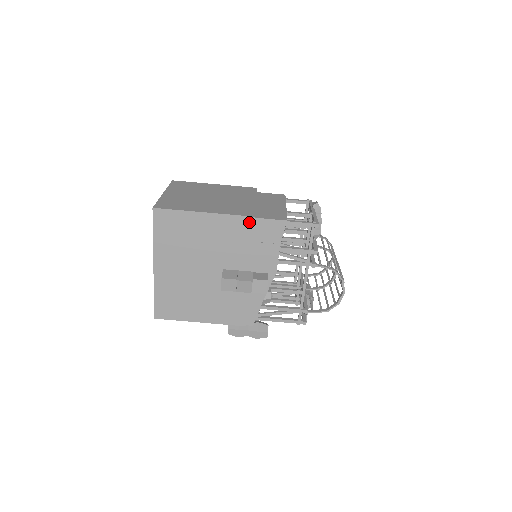
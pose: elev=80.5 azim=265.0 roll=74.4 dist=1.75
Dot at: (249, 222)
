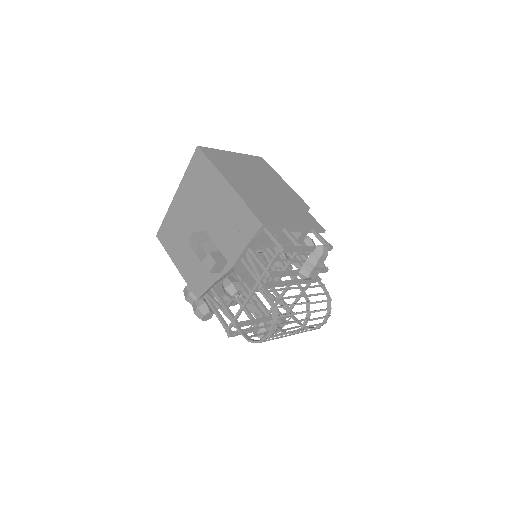
Dot at: (240, 204)
